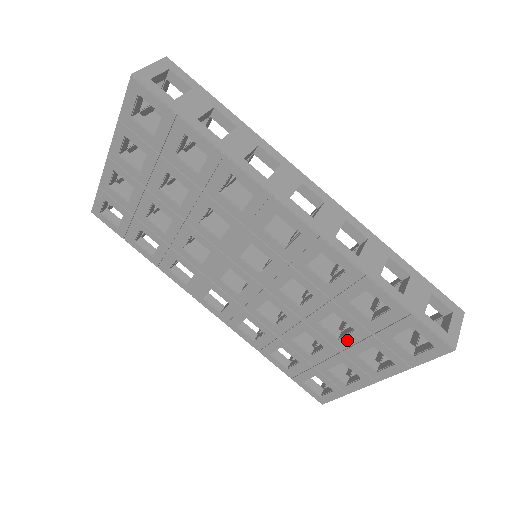
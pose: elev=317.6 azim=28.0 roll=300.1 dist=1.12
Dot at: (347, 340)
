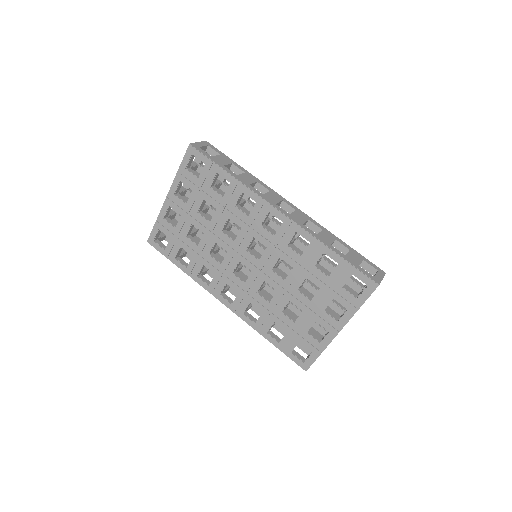
Dot at: (316, 299)
